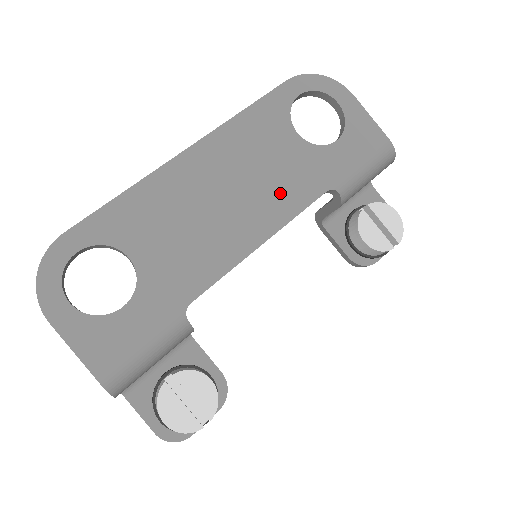
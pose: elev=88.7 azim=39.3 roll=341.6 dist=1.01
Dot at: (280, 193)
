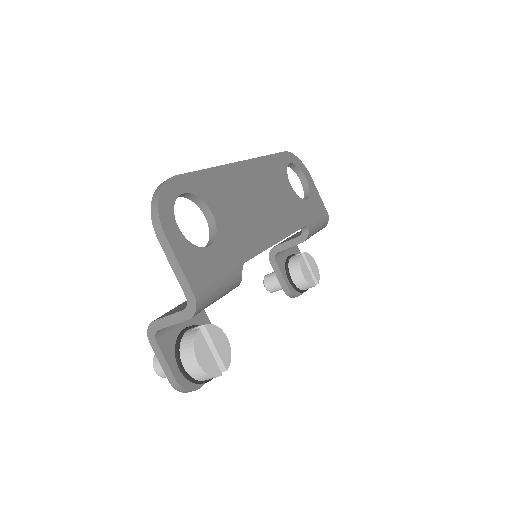
Dot at: (285, 215)
